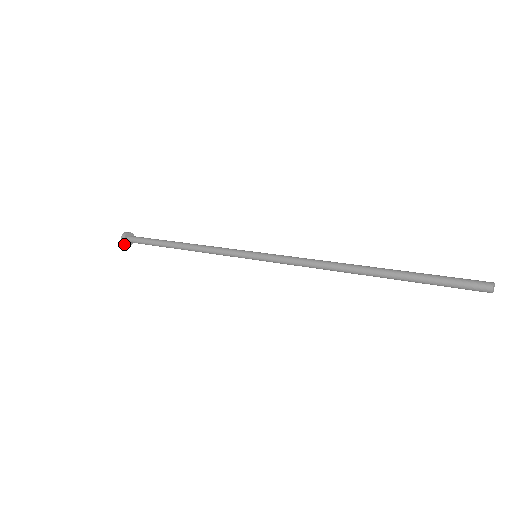
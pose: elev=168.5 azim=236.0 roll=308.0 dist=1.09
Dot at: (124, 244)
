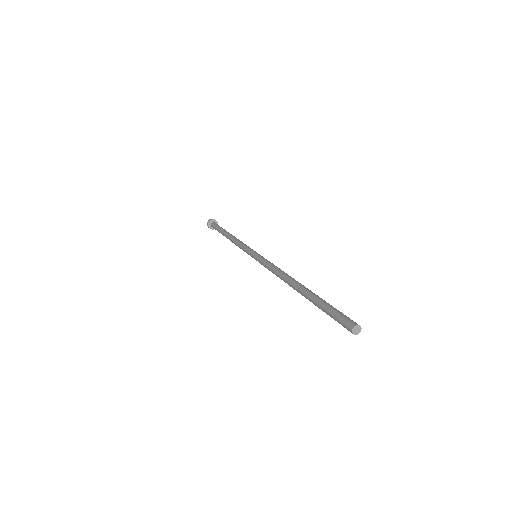
Dot at: (207, 224)
